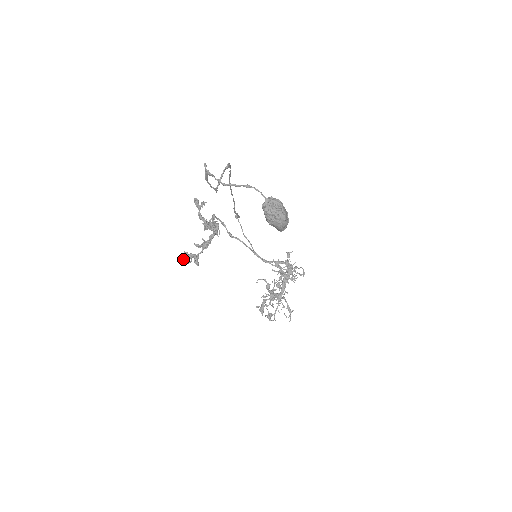
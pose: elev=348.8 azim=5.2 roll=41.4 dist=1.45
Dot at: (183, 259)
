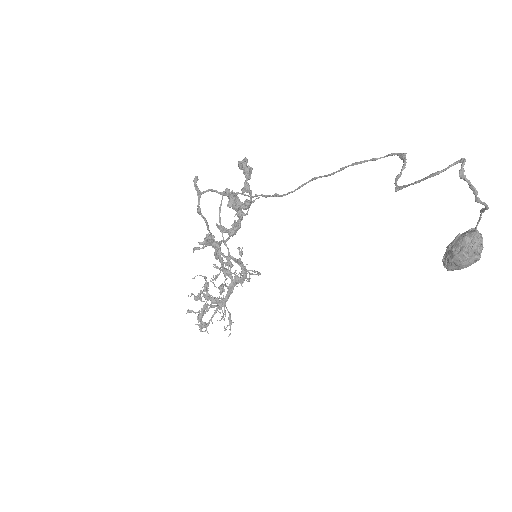
Dot at: (200, 244)
